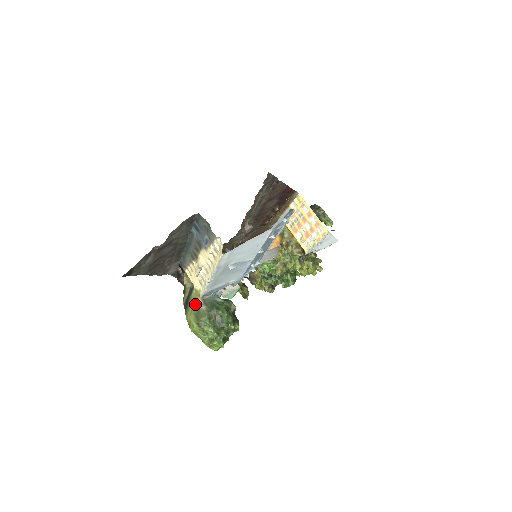
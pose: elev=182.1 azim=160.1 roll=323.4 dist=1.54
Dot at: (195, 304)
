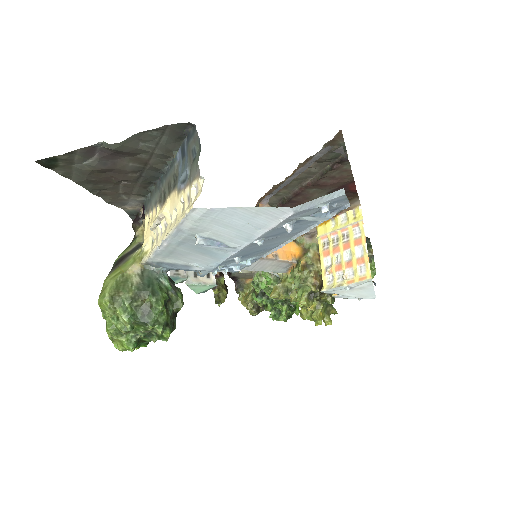
Dot at: (128, 268)
